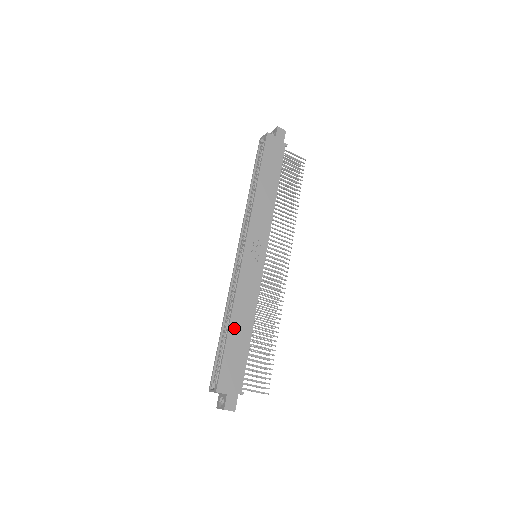
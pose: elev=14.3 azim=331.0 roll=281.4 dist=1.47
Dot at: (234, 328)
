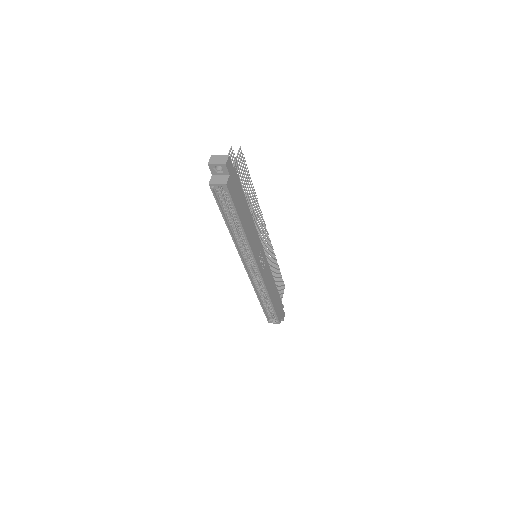
Dot at: (273, 300)
